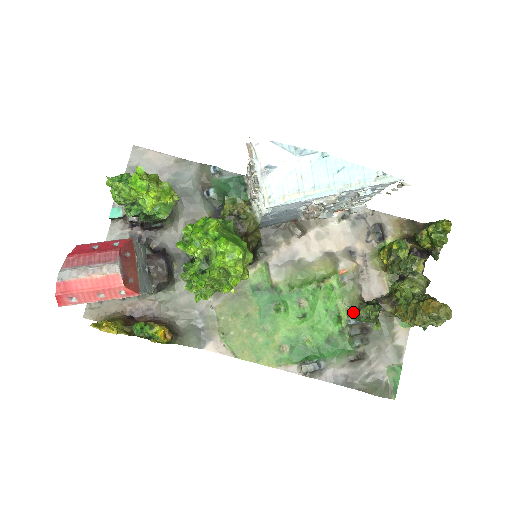
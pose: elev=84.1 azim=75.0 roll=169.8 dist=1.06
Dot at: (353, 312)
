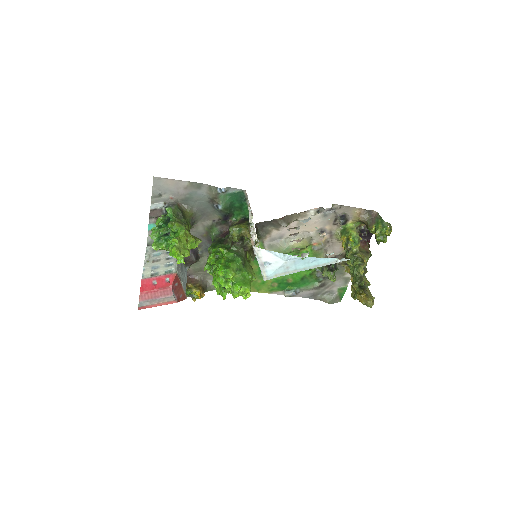
Dot at: occluded
